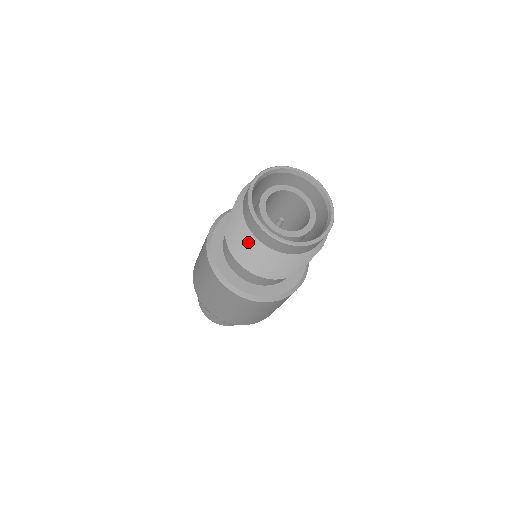
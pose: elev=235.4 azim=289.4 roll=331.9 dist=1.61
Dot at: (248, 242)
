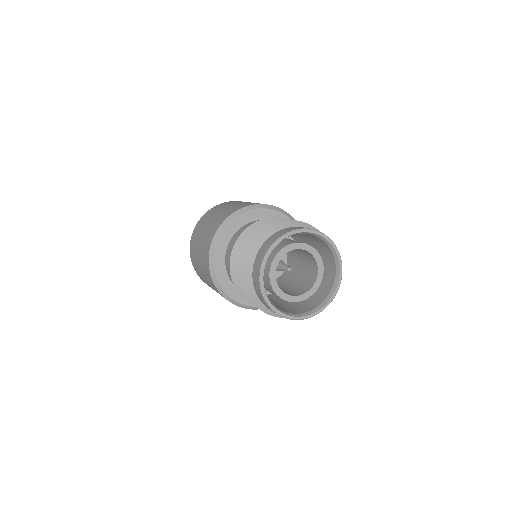
Dot at: (245, 277)
